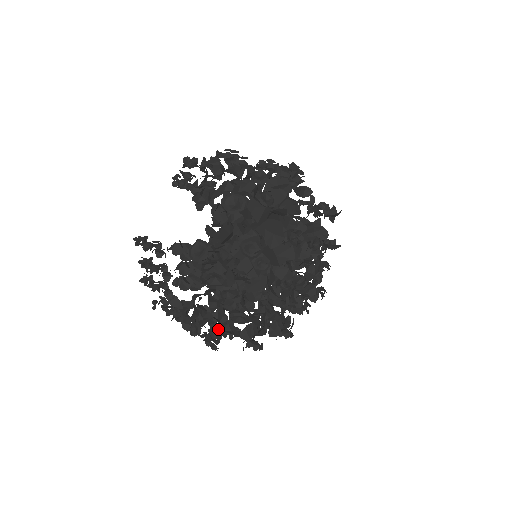
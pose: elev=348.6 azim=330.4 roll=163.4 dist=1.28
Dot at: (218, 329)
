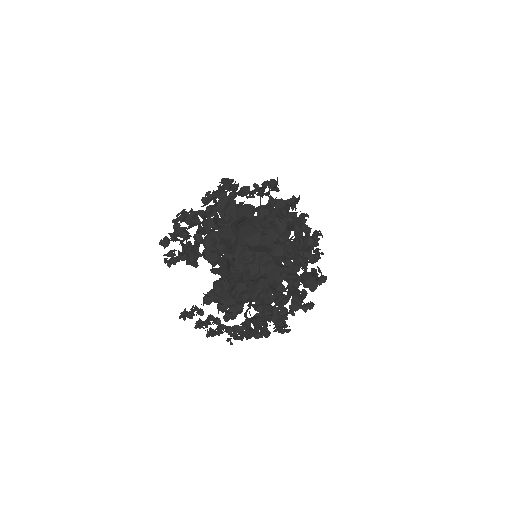
Dot at: (278, 319)
